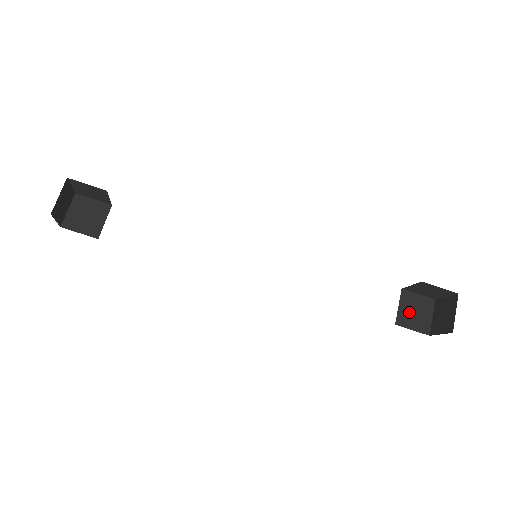
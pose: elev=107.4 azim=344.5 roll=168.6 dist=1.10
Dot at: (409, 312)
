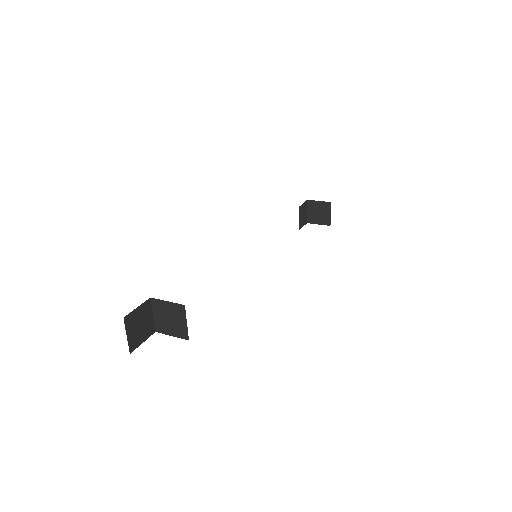
Dot at: (302, 218)
